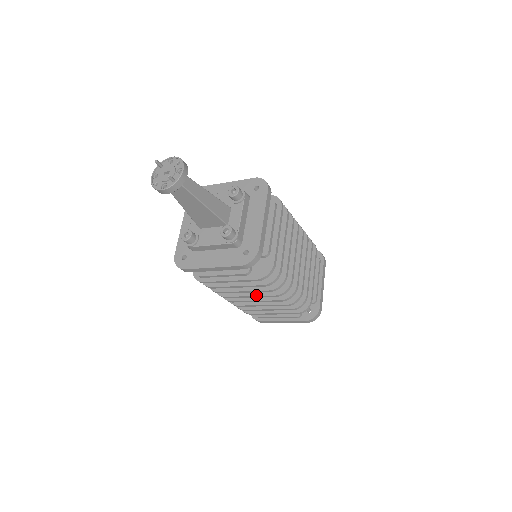
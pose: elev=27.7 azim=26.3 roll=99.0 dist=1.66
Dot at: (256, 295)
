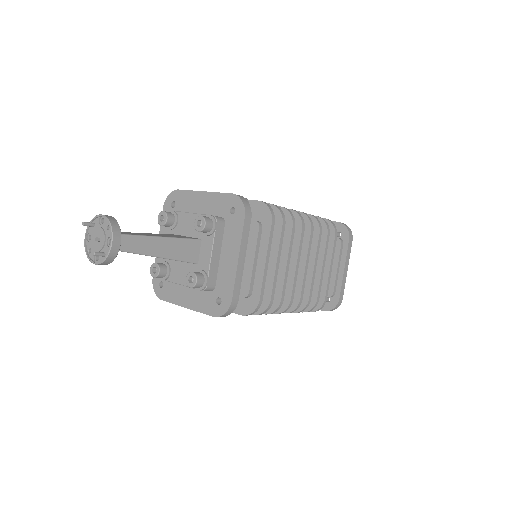
Dot at: occluded
